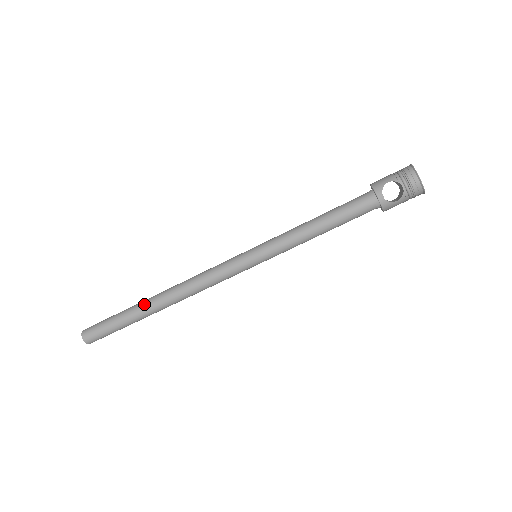
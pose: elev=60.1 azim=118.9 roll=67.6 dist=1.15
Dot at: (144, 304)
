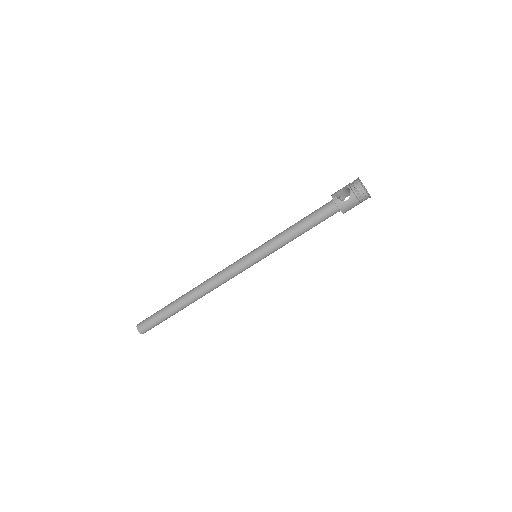
Dot at: (179, 297)
